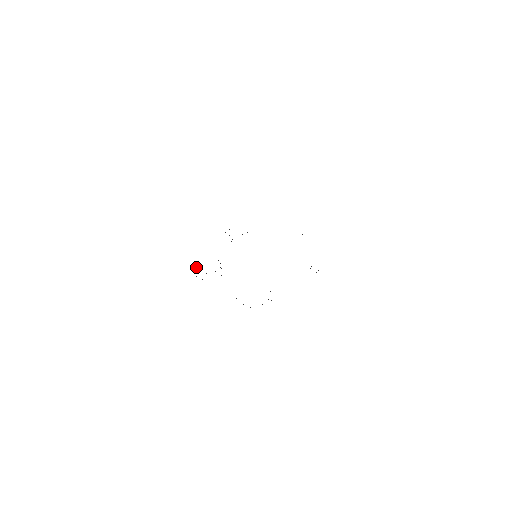
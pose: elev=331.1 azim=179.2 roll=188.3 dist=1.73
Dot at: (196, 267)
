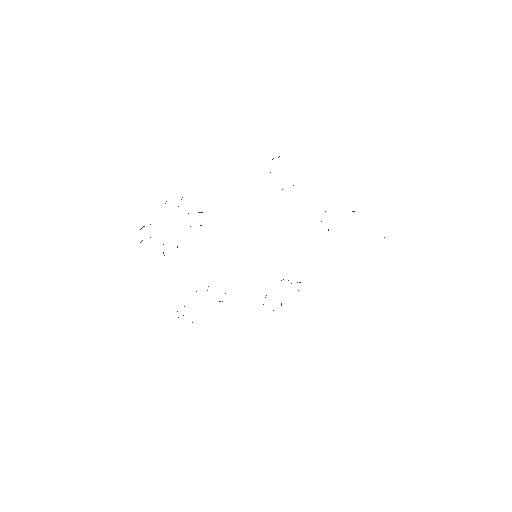
Dot at: occluded
